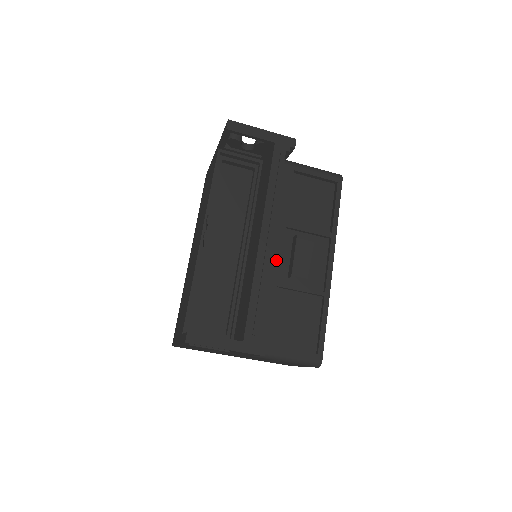
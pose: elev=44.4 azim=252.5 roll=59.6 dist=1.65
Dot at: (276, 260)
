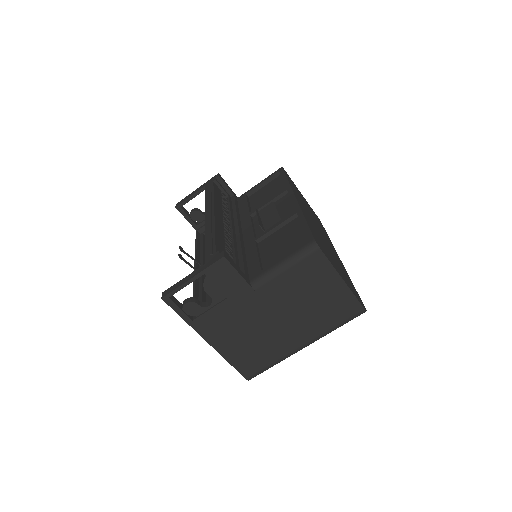
Dot at: (249, 232)
